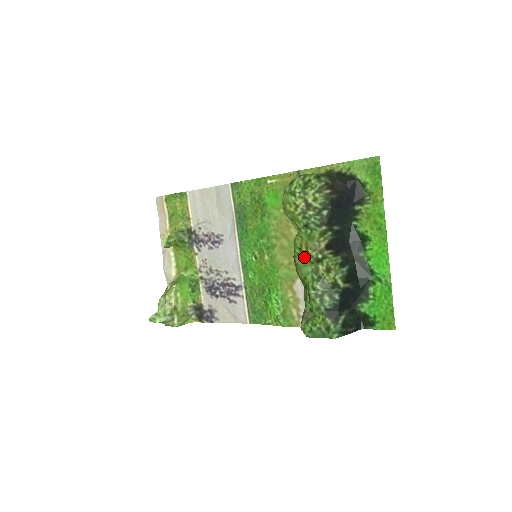
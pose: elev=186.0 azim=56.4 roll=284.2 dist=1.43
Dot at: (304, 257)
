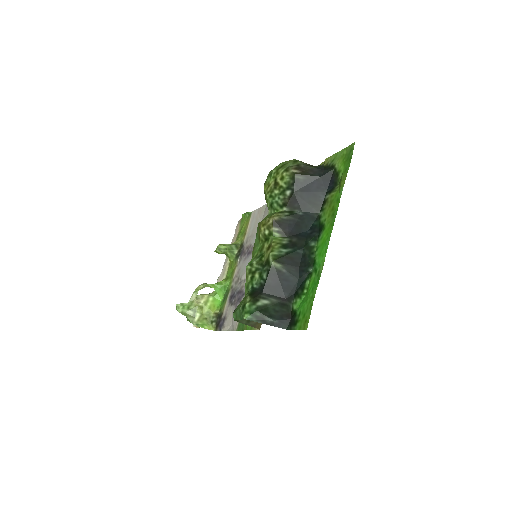
Dot at: (258, 235)
